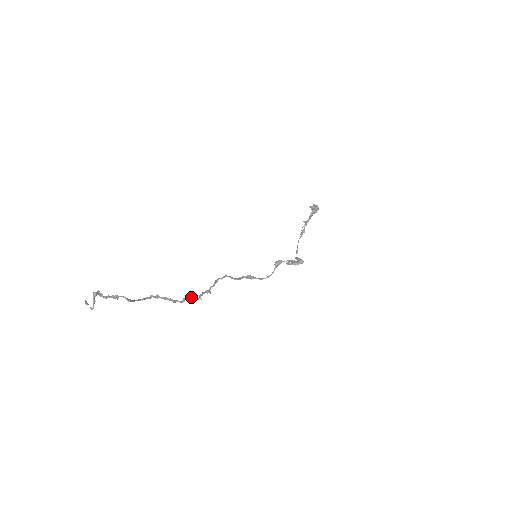
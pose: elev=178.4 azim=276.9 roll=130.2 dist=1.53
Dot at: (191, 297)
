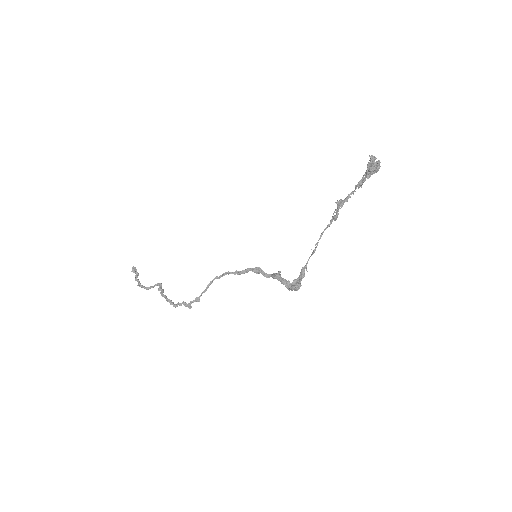
Dot at: (184, 302)
